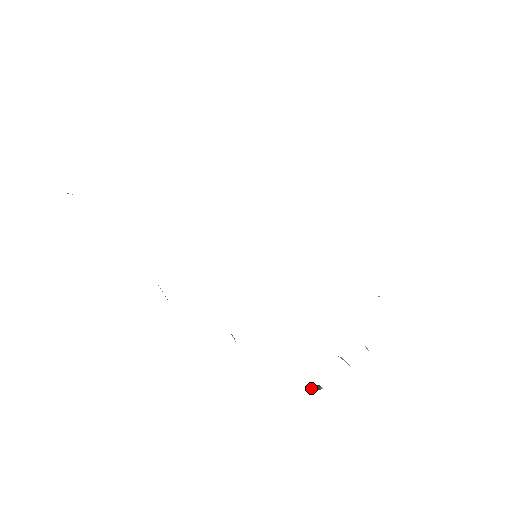
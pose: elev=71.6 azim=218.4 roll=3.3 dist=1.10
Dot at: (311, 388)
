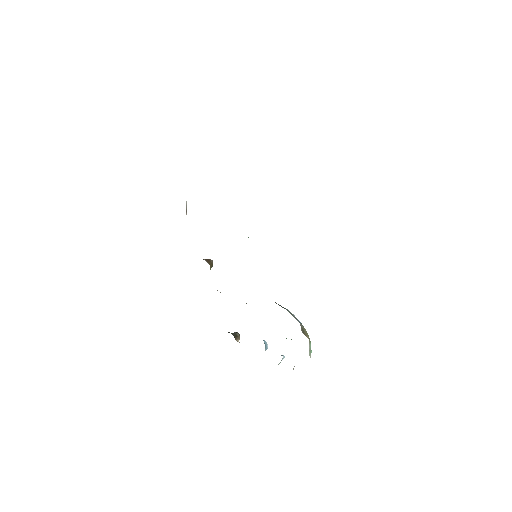
Dot at: (232, 334)
